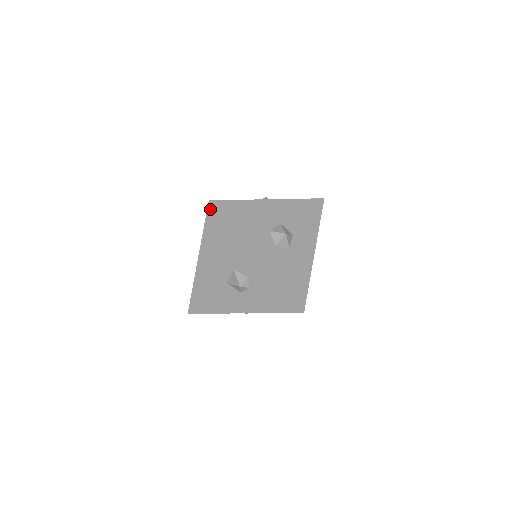
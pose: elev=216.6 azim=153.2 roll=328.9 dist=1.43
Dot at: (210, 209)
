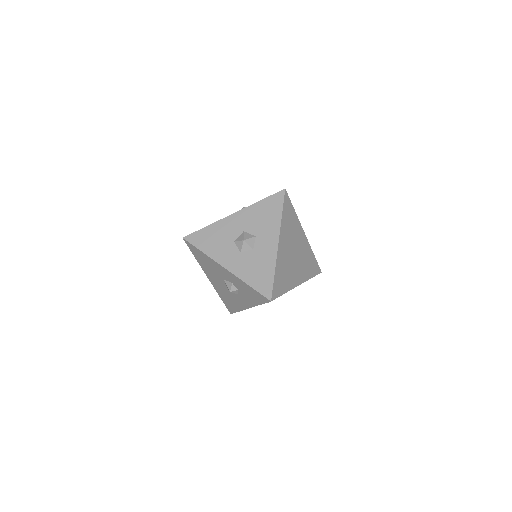
Dot at: (187, 243)
